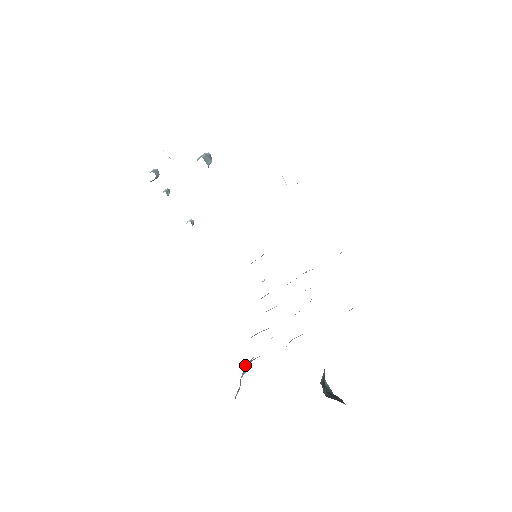
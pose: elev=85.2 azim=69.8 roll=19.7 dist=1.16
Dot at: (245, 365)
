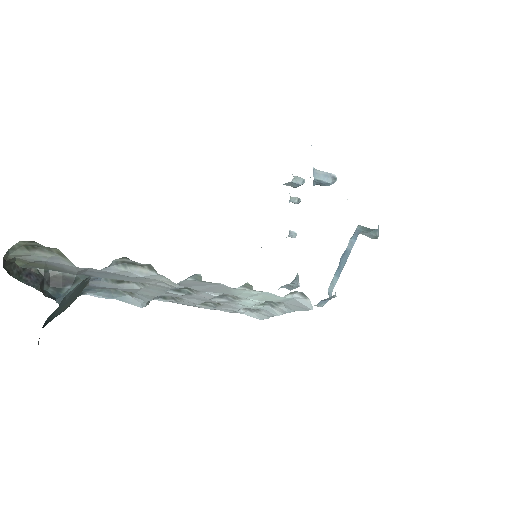
Dot at: (130, 295)
